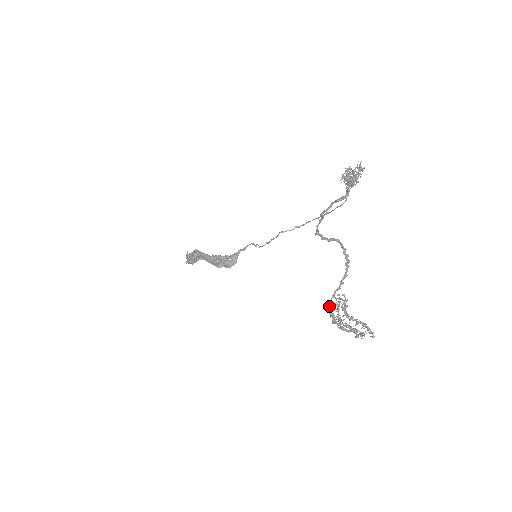
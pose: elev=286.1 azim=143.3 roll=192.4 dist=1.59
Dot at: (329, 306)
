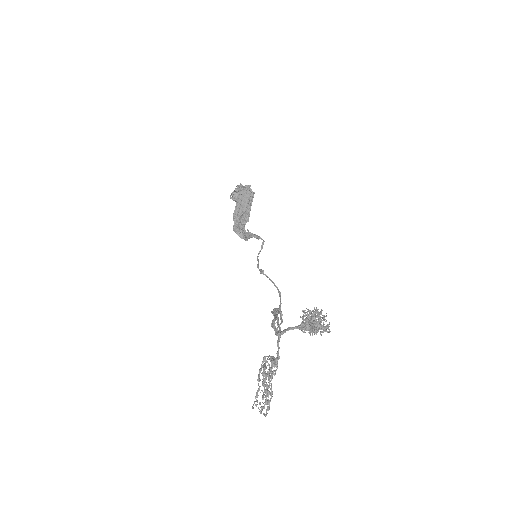
Dot at: (263, 358)
